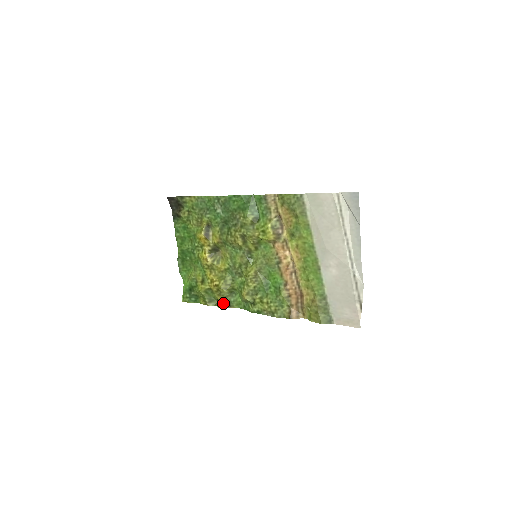
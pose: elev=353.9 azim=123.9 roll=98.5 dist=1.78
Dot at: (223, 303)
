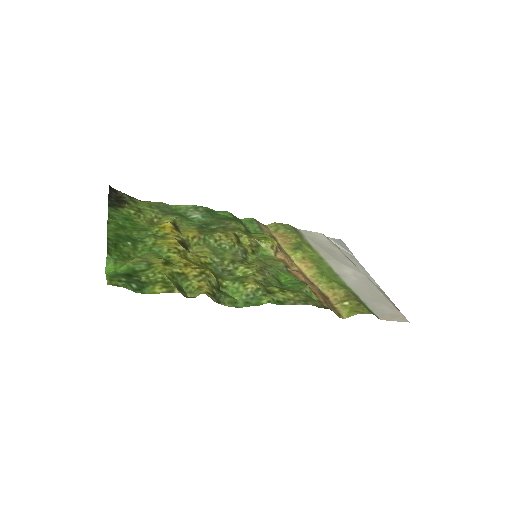
Dot at: (209, 292)
